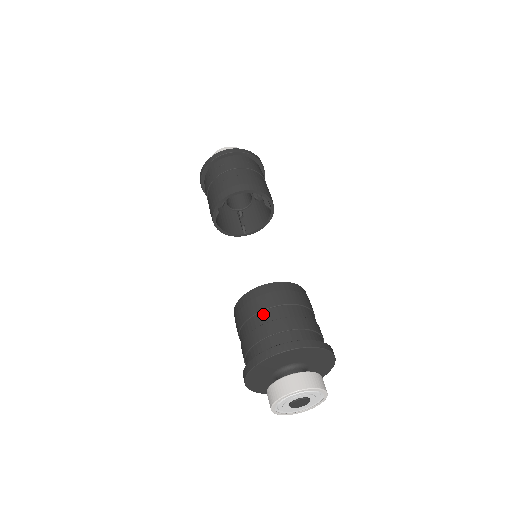
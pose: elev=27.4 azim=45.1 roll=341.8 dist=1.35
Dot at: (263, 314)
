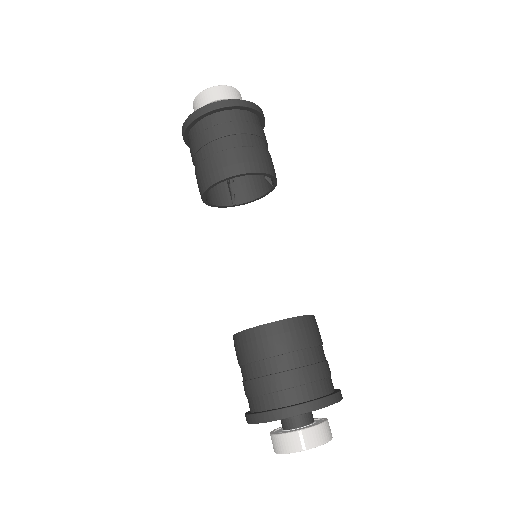
Dot at: (276, 360)
